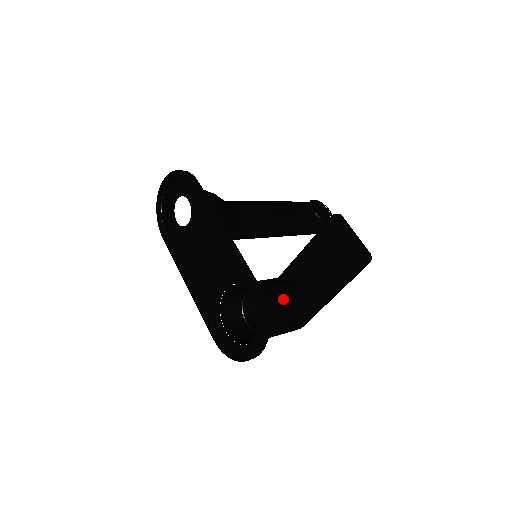
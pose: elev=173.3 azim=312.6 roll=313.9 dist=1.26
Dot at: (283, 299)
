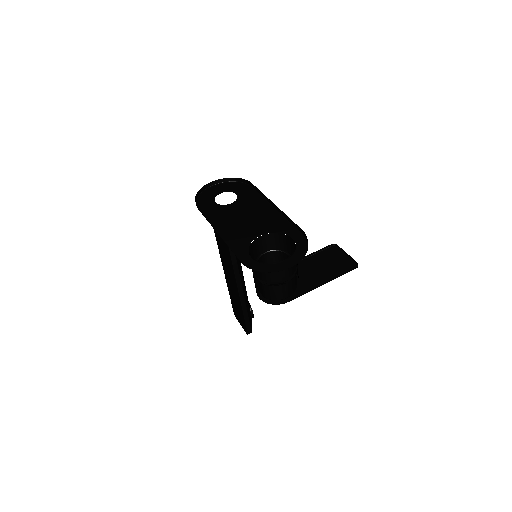
Dot at: occluded
